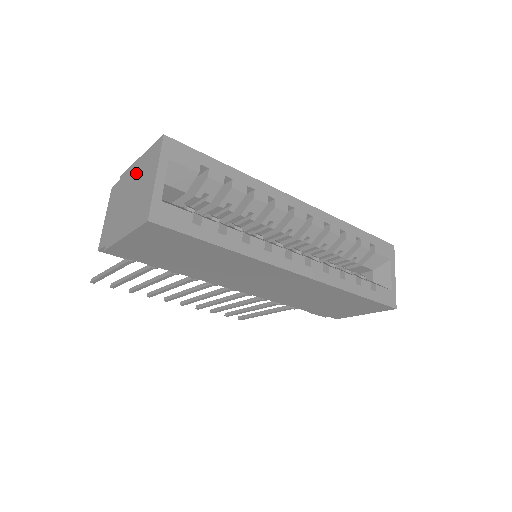
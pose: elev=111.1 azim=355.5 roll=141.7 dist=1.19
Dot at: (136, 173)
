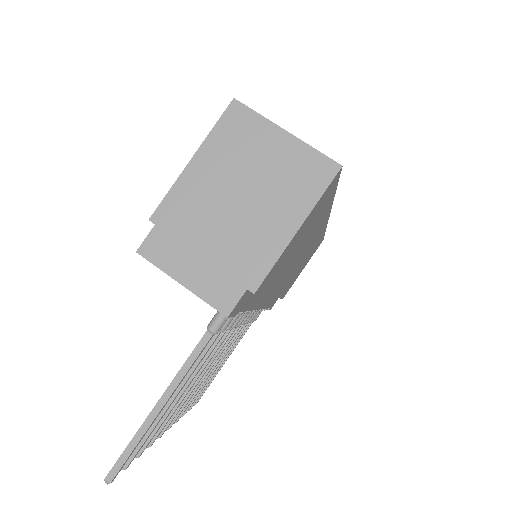
Dot at: (212, 174)
